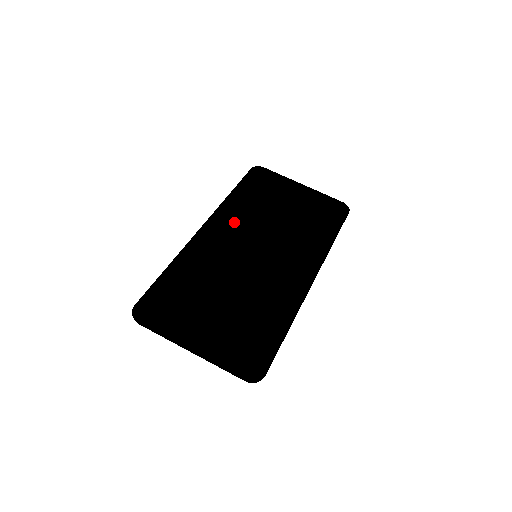
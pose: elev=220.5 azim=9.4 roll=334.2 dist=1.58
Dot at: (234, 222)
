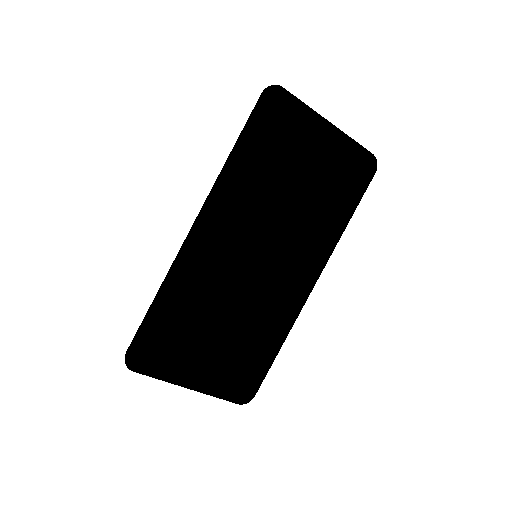
Dot at: (234, 212)
